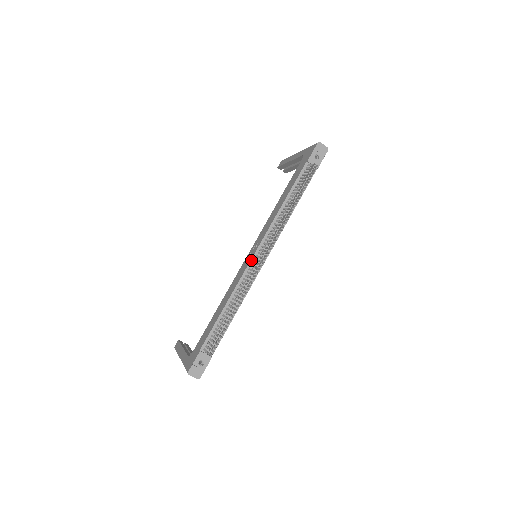
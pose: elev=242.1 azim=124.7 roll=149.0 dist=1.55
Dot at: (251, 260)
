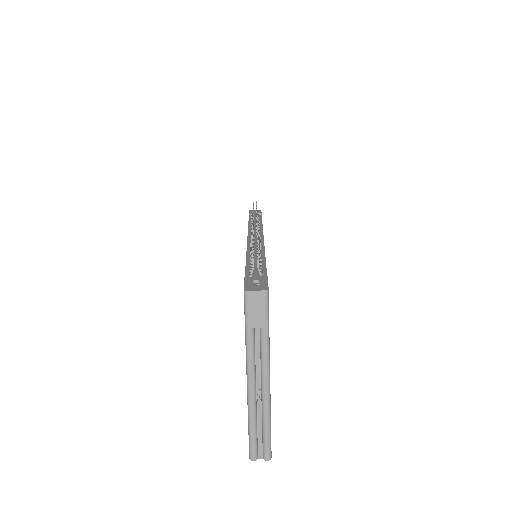
Dot at: (247, 241)
